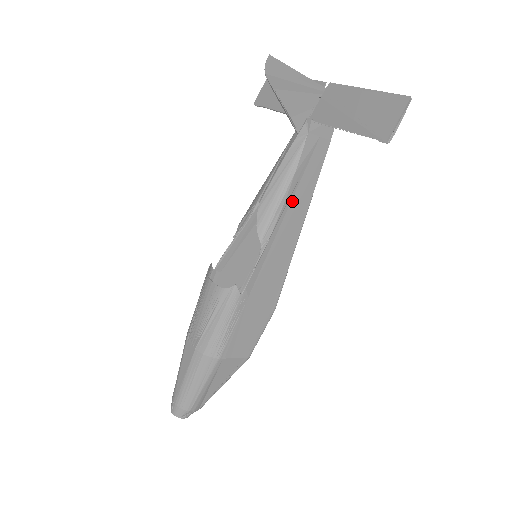
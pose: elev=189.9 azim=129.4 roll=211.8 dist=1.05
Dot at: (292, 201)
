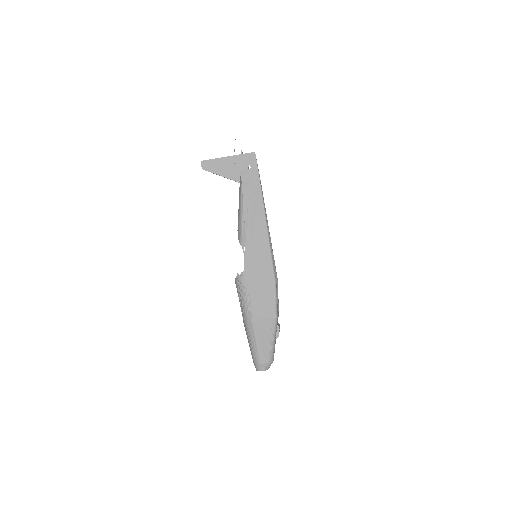
Dot at: (250, 216)
